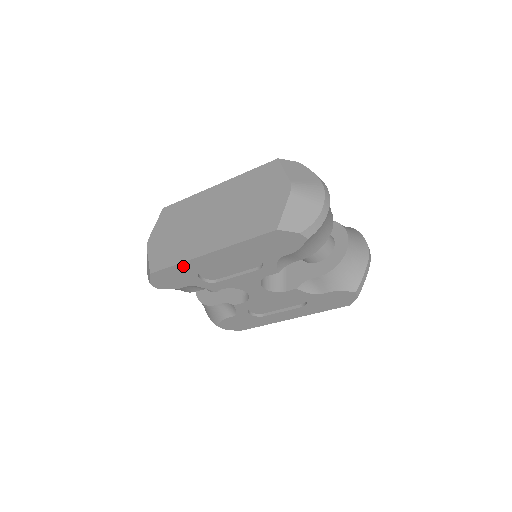
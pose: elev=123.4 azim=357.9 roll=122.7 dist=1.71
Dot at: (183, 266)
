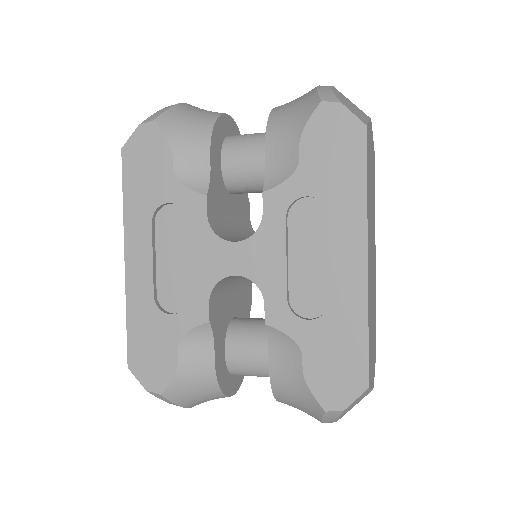
Dot at: (133, 312)
